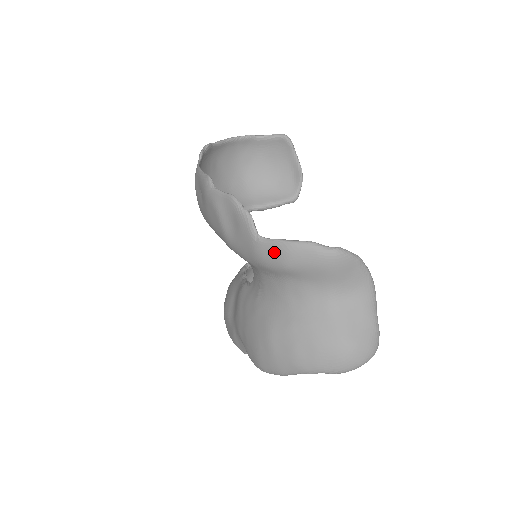
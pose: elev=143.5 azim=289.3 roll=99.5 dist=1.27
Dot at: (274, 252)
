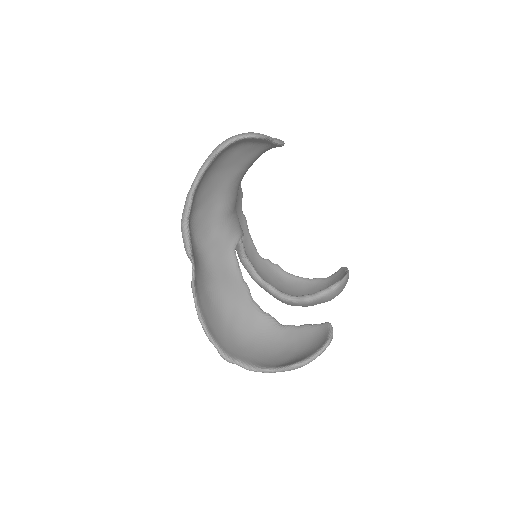
Dot at: occluded
